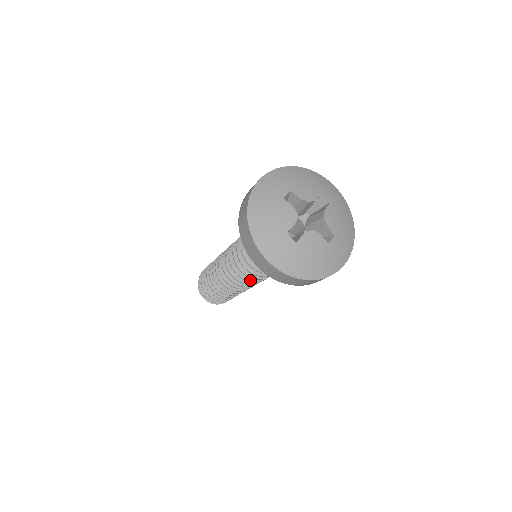
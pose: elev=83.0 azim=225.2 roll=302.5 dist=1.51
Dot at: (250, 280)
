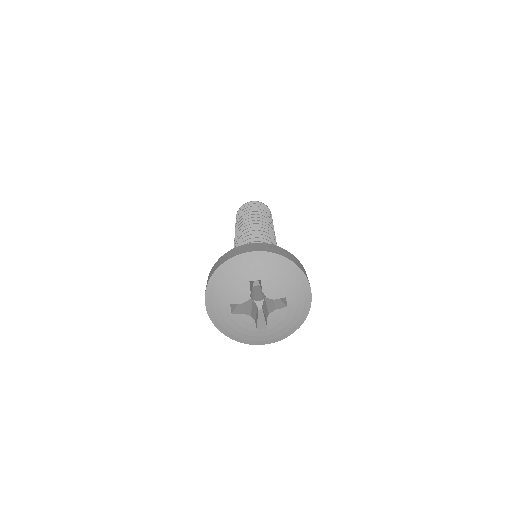
Dot at: occluded
